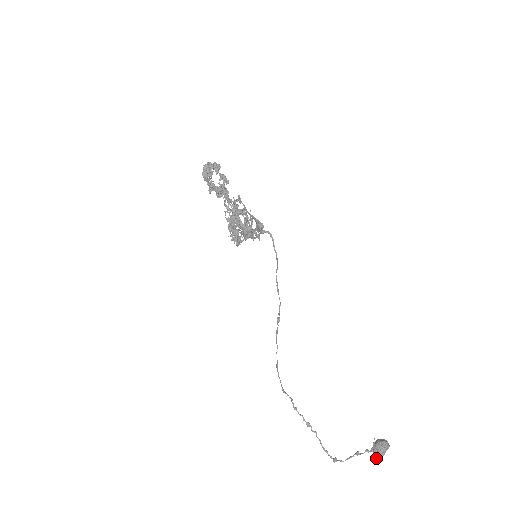
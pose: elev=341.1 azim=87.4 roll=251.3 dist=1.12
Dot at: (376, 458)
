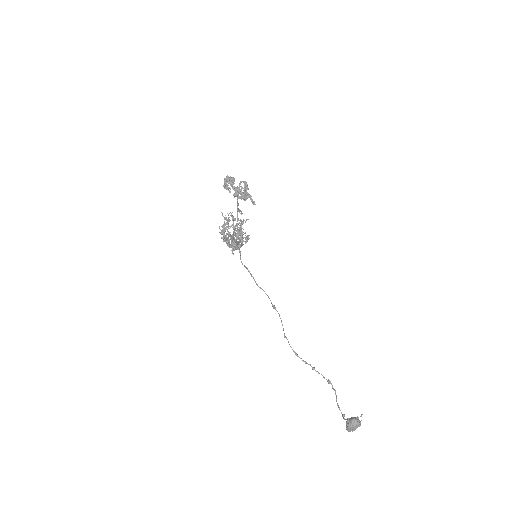
Dot at: (347, 430)
